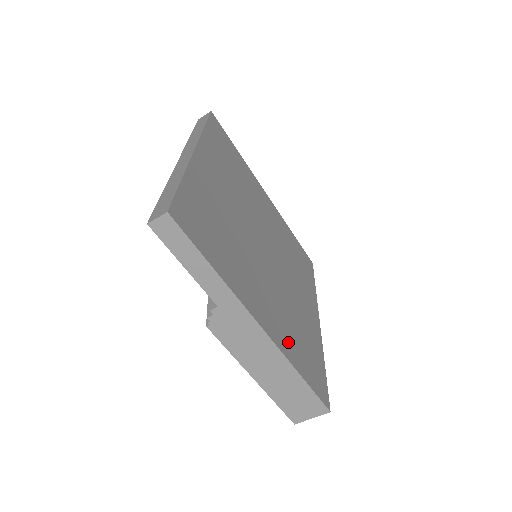
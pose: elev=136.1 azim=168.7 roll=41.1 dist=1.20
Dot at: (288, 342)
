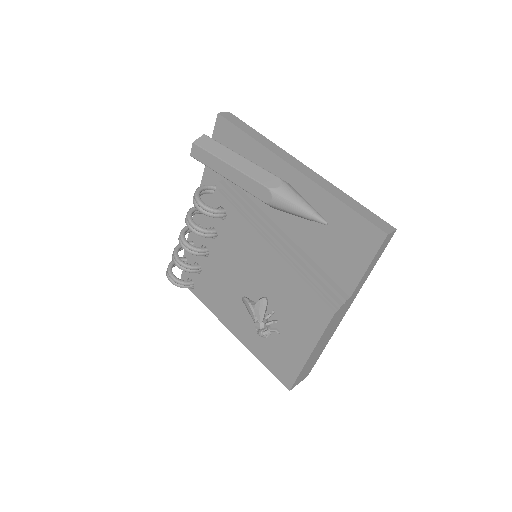
Dot at: occluded
